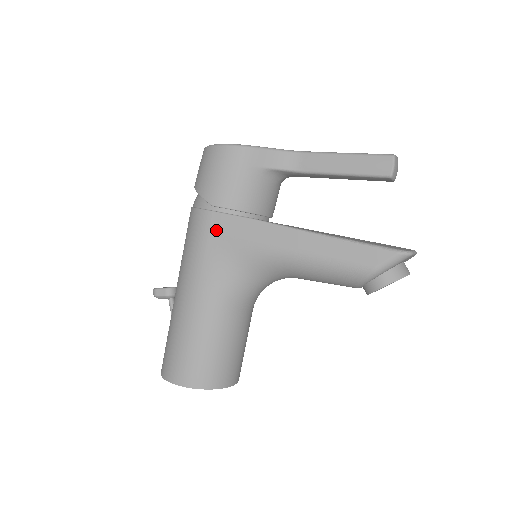
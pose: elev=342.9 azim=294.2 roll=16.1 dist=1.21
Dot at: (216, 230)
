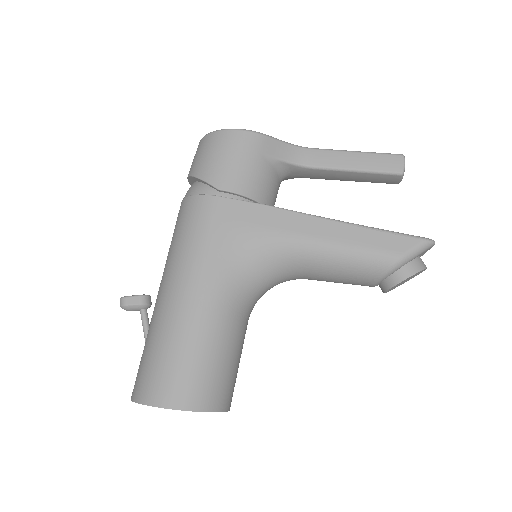
Dot at: (223, 216)
